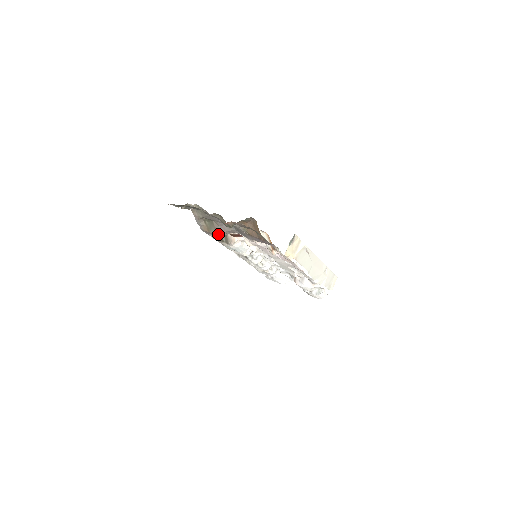
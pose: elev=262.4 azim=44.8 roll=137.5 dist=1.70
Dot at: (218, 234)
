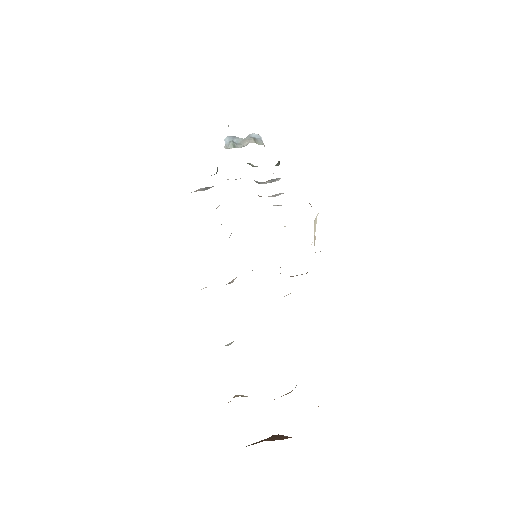
Dot at: occluded
